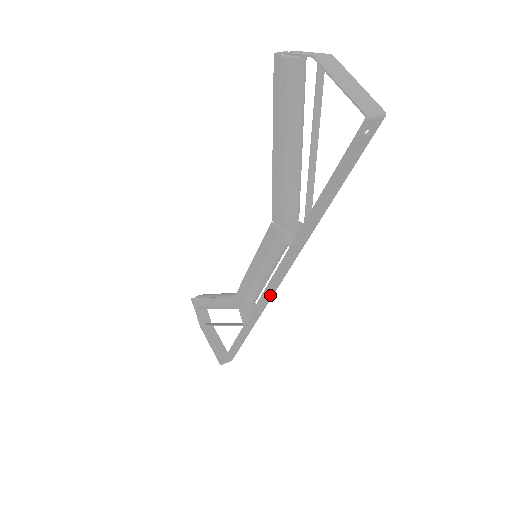
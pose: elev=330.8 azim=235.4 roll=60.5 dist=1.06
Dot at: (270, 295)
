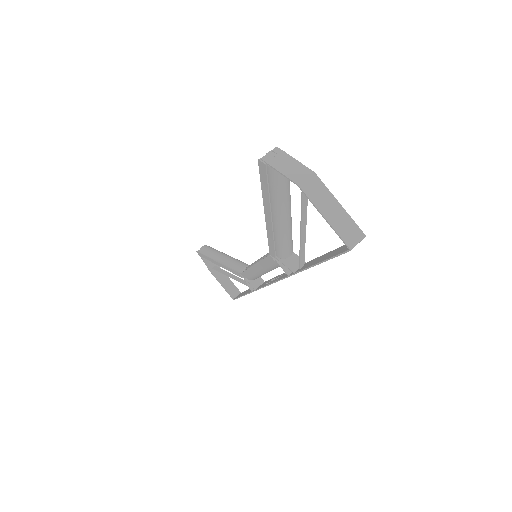
Dot at: occluded
